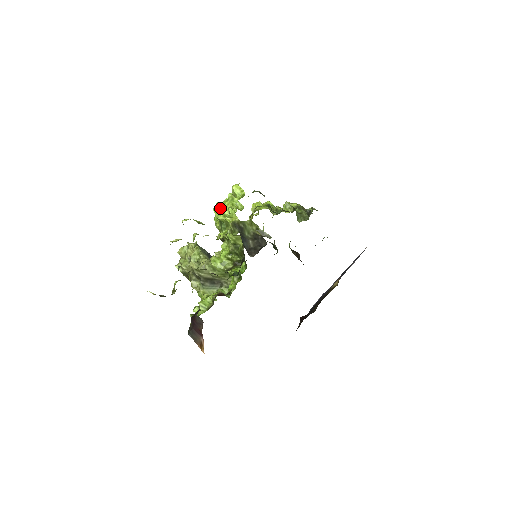
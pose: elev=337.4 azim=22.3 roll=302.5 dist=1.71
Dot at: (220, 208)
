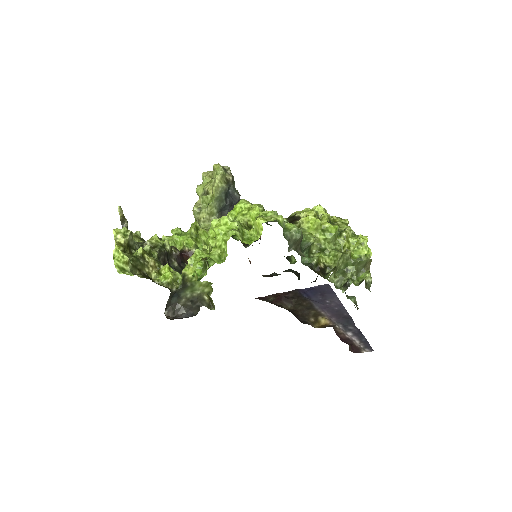
Dot at: (214, 230)
